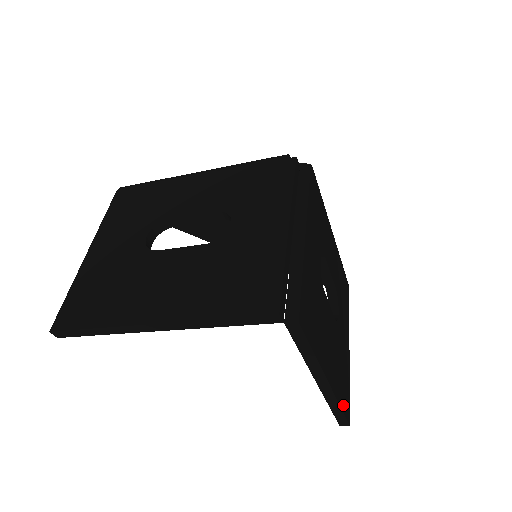
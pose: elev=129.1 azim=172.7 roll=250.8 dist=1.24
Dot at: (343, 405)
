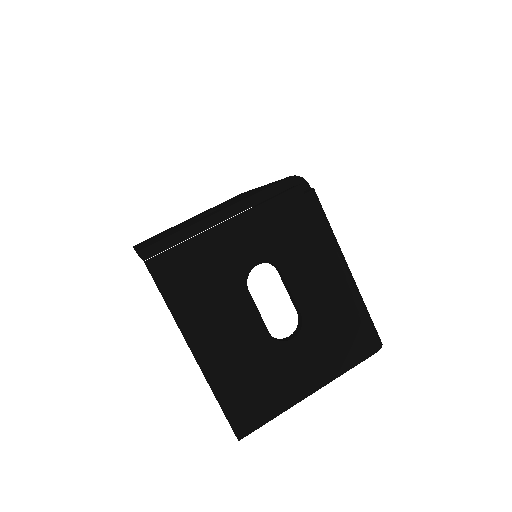
Dot at: (230, 408)
